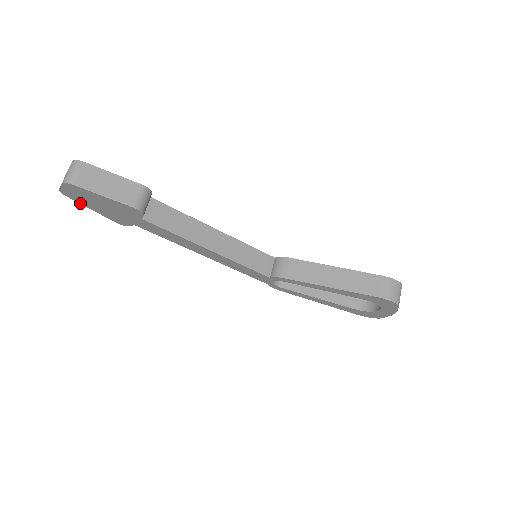
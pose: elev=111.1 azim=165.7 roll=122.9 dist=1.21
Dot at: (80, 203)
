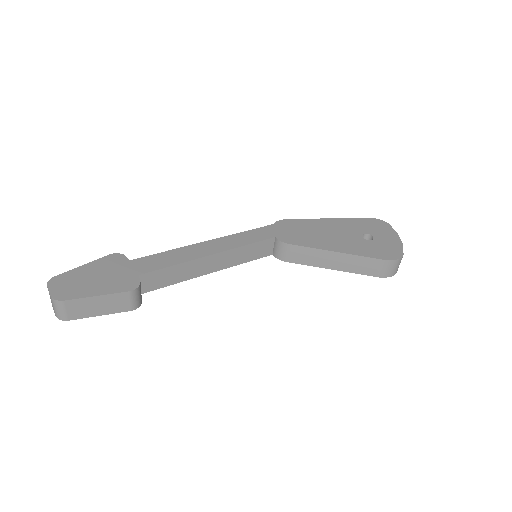
Dot at: occluded
